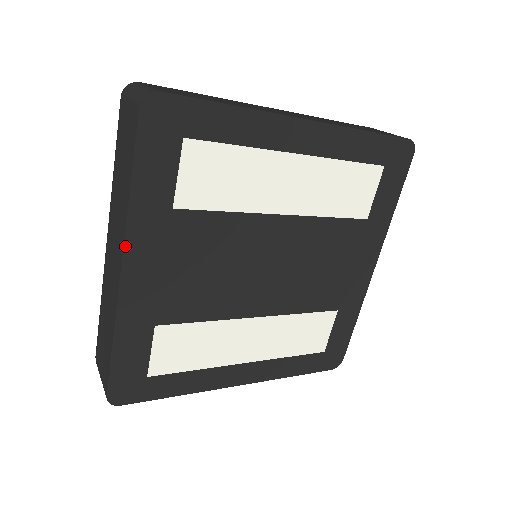
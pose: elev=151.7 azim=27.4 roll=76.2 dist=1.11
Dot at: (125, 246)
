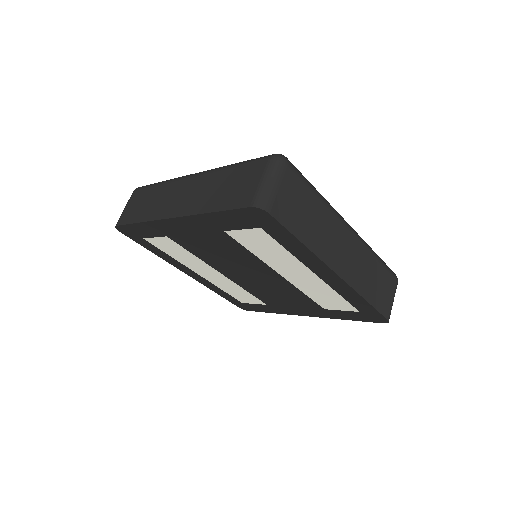
Dot at: (184, 217)
